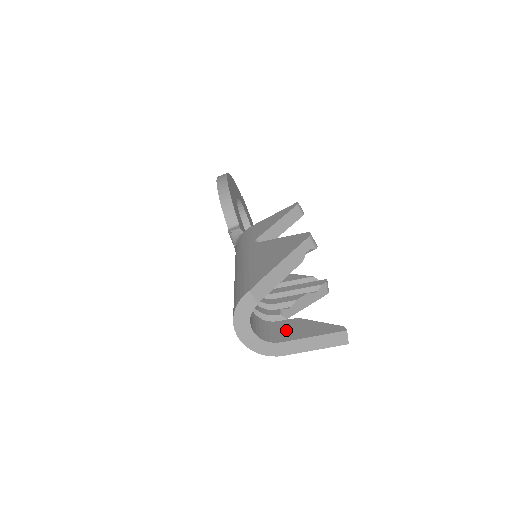
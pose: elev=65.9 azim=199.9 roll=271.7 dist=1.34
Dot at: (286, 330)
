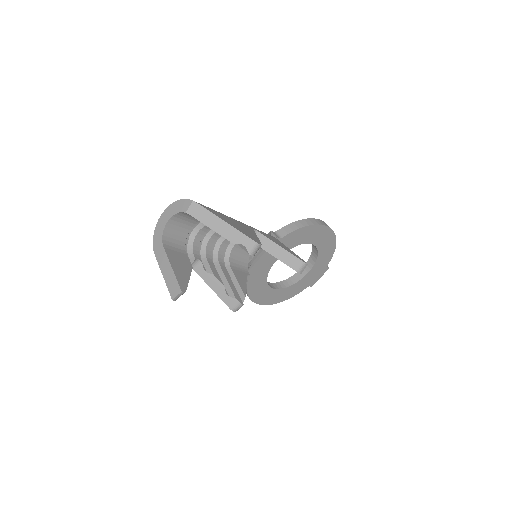
Dot at: (177, 255)
